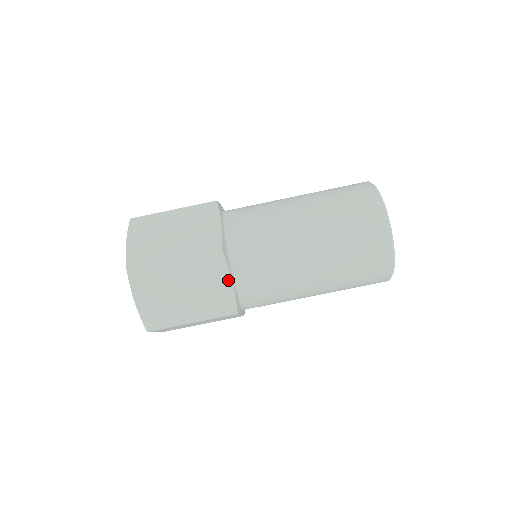
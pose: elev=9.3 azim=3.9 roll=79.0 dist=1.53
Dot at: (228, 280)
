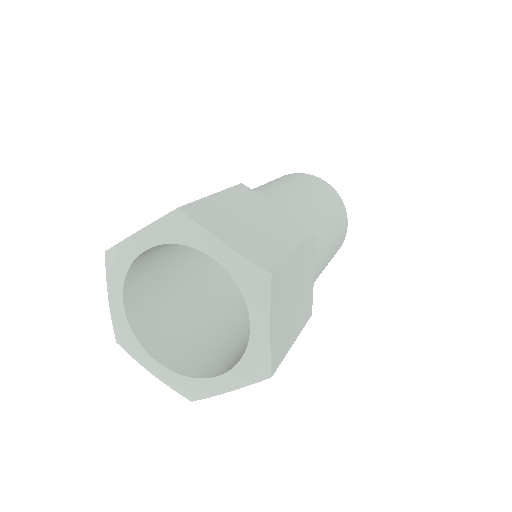
Dot at: (313, 272)
